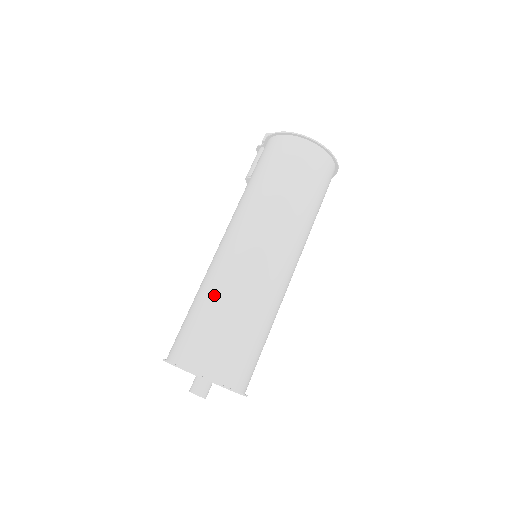
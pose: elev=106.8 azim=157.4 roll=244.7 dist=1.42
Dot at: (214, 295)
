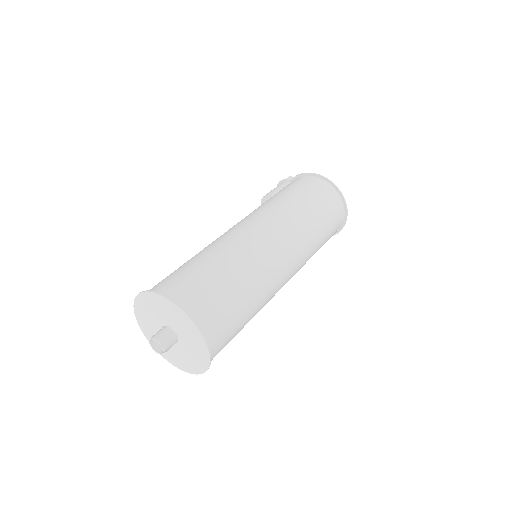
Dot at: (226, 257)
